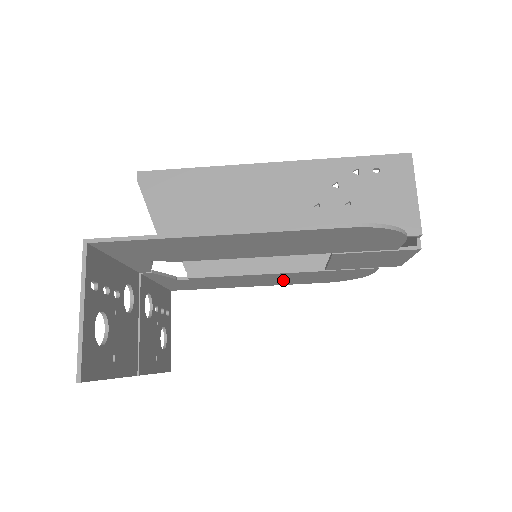
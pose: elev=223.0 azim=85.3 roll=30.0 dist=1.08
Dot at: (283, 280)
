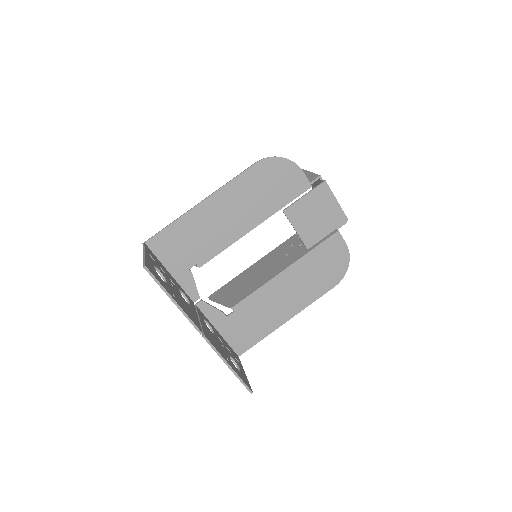
Dot at: (300, 290)
